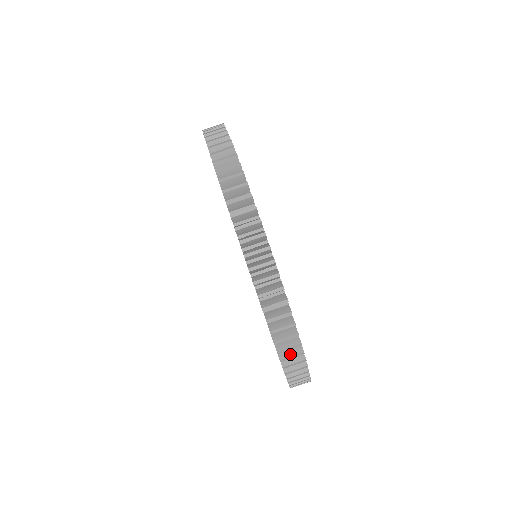
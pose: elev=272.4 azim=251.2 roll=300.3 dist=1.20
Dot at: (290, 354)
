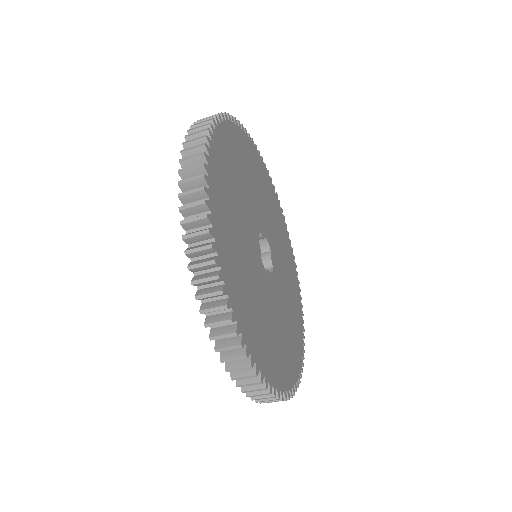
Dot at: (257, 393)
